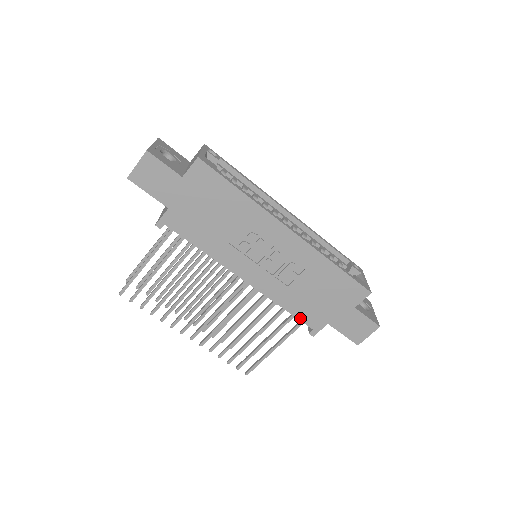
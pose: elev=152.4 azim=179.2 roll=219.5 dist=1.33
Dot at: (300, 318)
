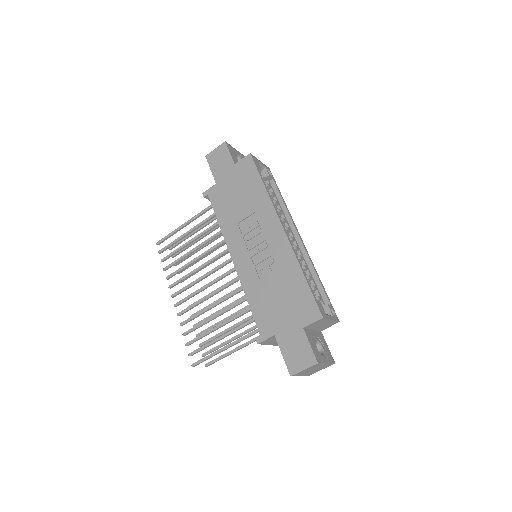
Dot at: (256, 317)
